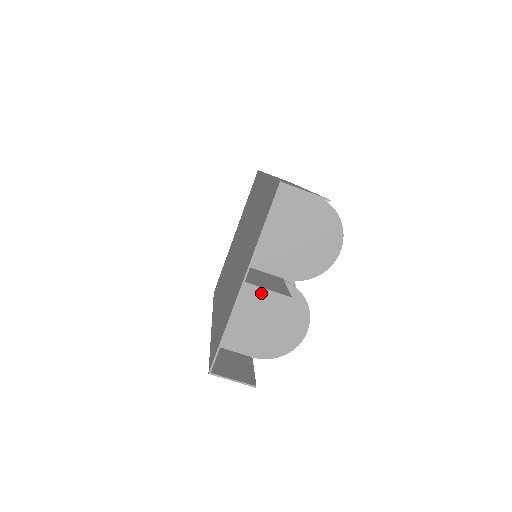
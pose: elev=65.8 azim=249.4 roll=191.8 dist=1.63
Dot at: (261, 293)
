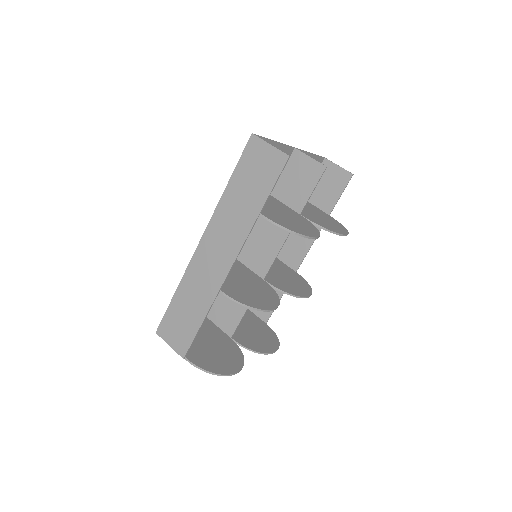
Dot at: (281, 207)
